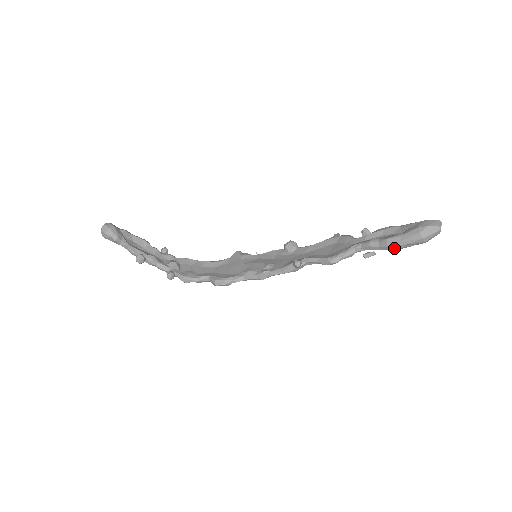
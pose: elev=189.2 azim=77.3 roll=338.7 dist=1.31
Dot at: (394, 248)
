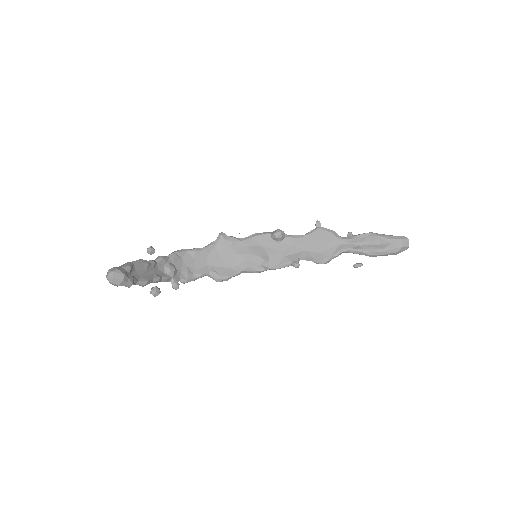
Dot at: (373, 256)
